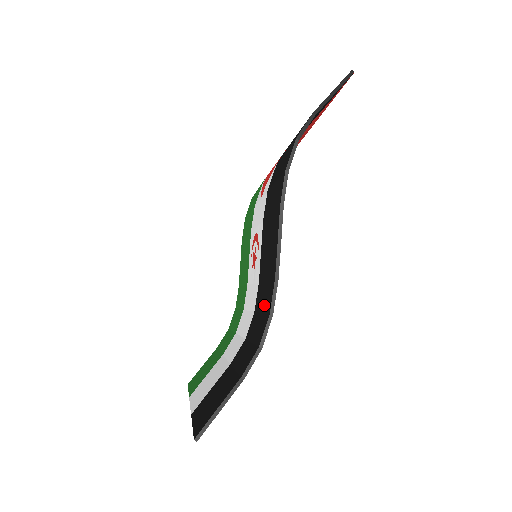
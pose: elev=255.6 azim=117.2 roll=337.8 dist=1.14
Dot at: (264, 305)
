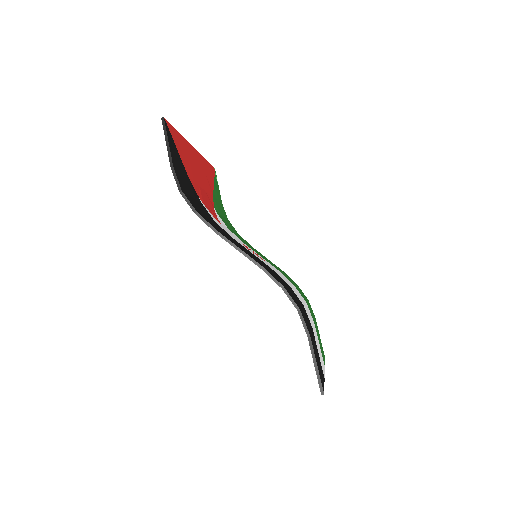
Dot at: occluded
